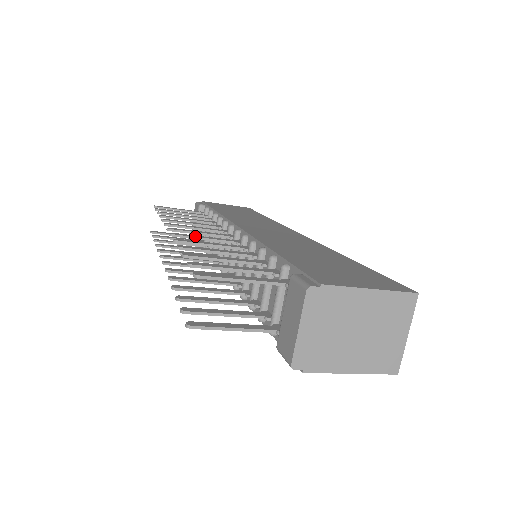
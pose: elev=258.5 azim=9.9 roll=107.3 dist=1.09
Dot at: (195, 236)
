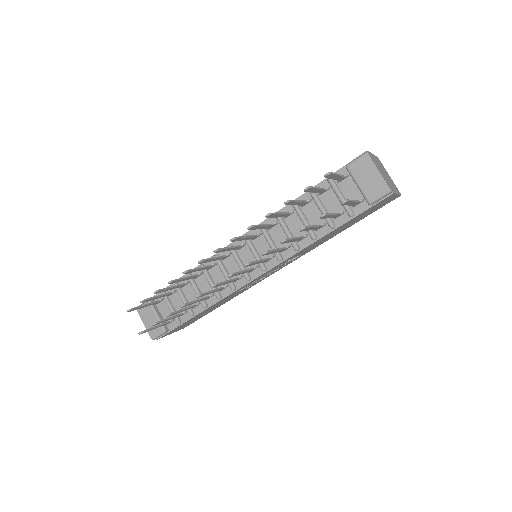
Dot at: (241, 237)
